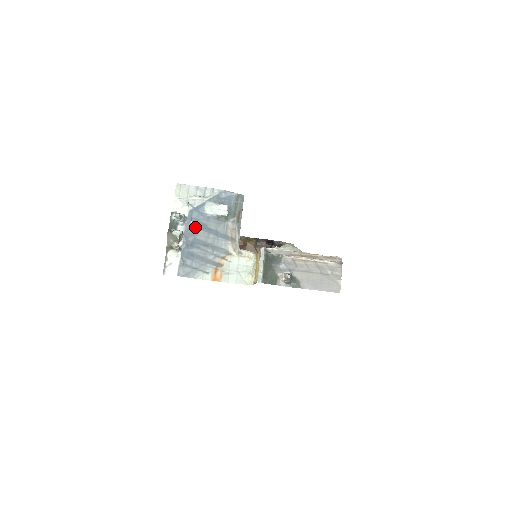
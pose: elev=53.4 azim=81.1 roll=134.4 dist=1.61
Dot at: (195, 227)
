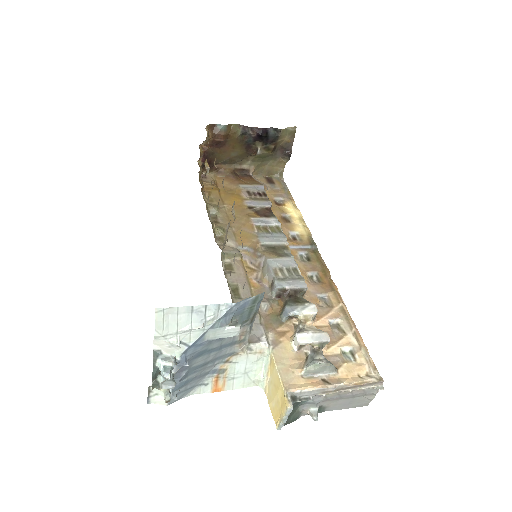
Dot at: (190, 361)
